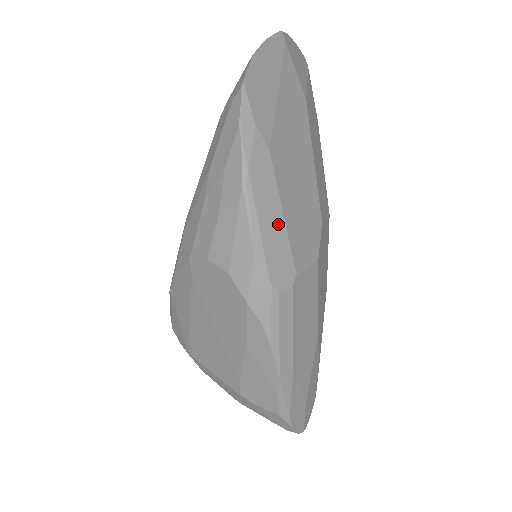
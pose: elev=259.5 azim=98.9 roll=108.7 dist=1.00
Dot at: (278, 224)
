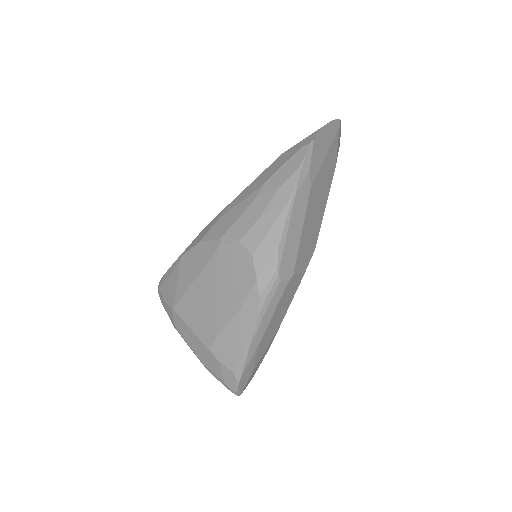
Dot at: (297, 237)
